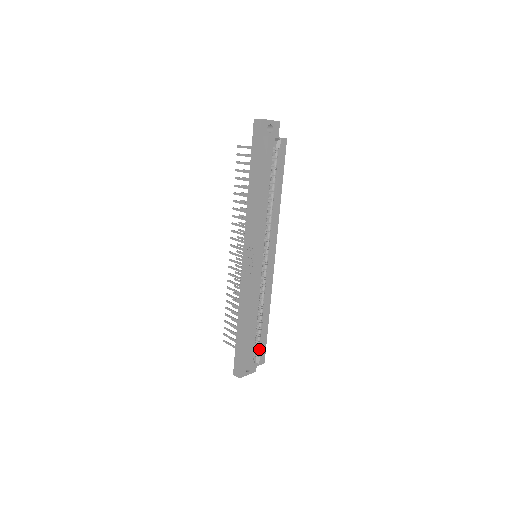
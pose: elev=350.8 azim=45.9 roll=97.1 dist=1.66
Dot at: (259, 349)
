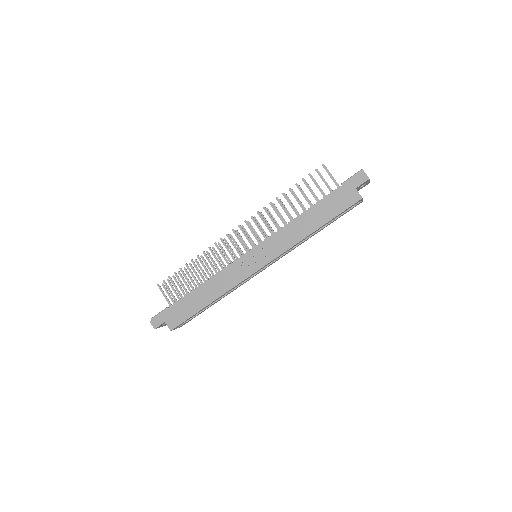
Dot at: occluded
